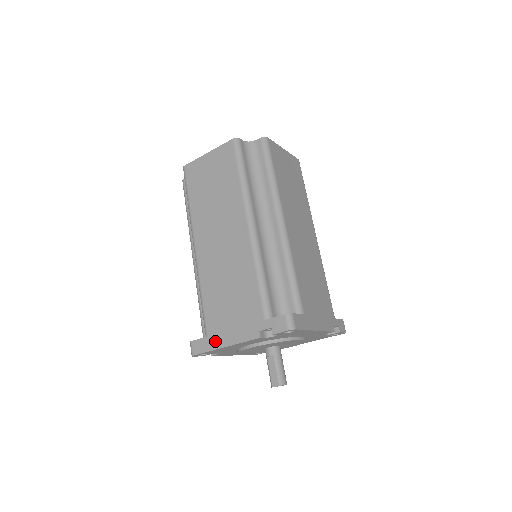
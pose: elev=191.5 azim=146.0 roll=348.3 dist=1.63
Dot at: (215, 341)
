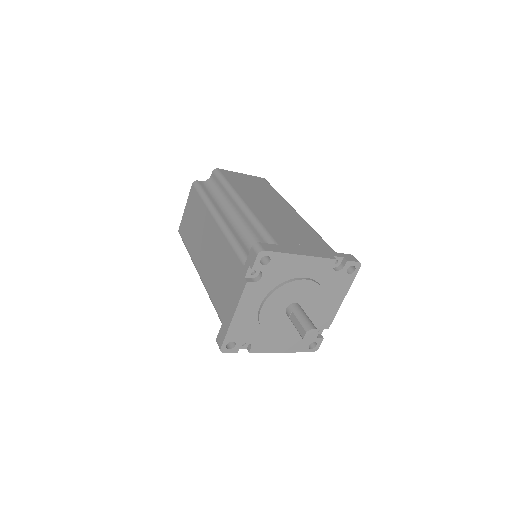
Dot at: (227, 320)
